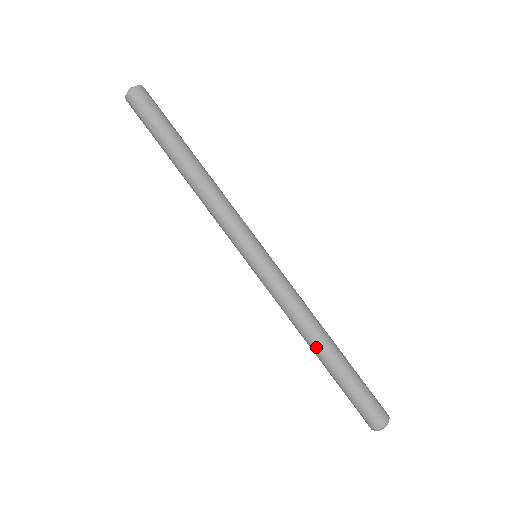
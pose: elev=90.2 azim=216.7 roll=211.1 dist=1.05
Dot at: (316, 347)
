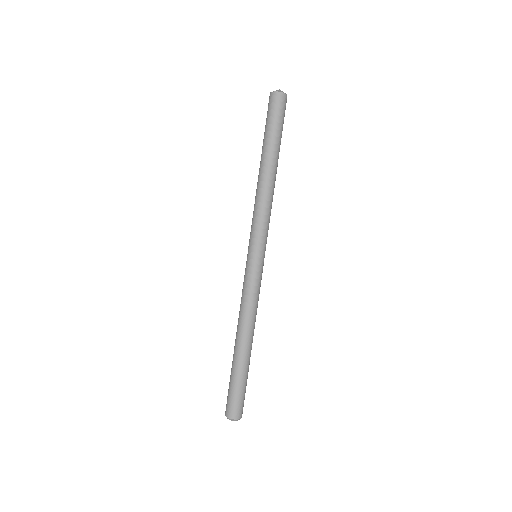
Dot at: (243, 340)
